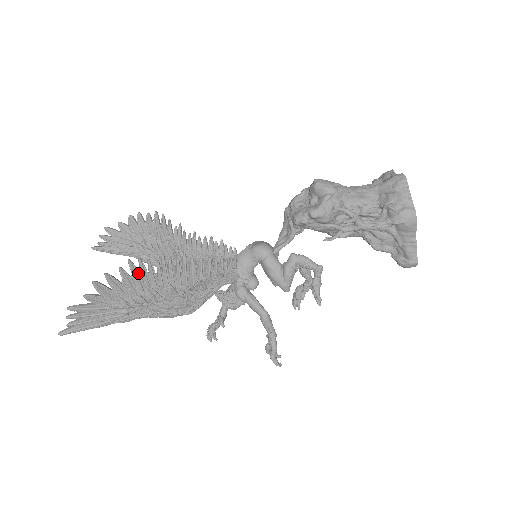
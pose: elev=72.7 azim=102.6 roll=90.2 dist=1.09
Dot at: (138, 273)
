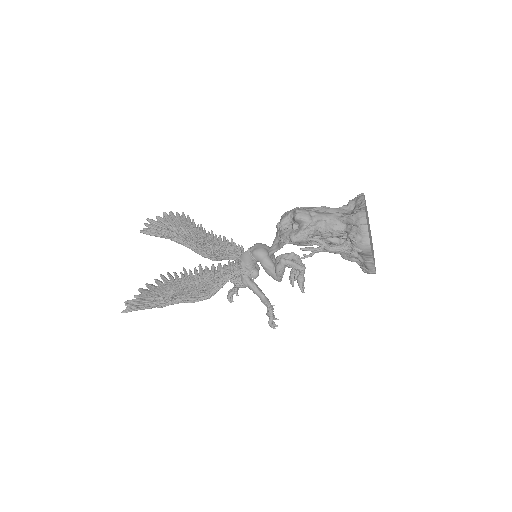
Dot at: (168, 281)
